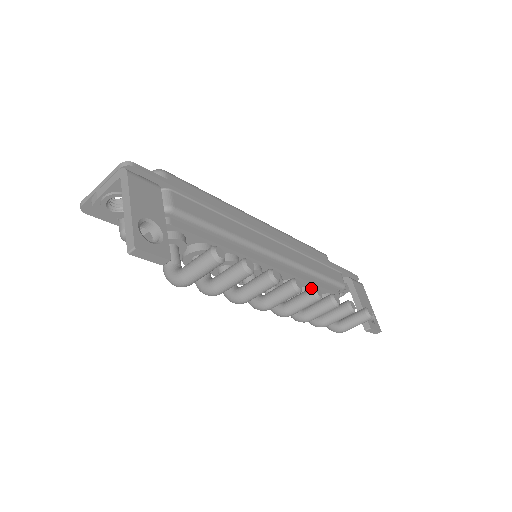
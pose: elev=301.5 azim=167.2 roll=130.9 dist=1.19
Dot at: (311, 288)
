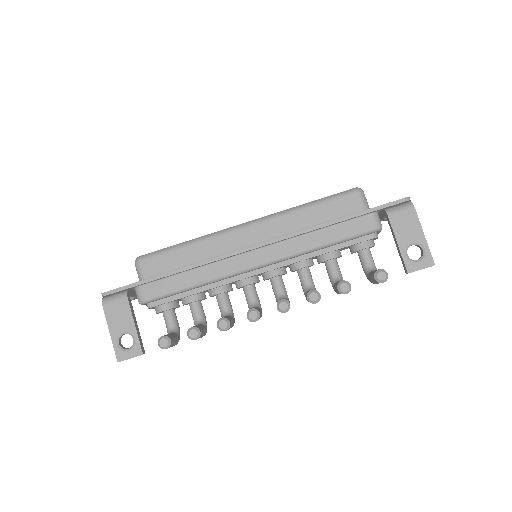
Dot at: occluded
